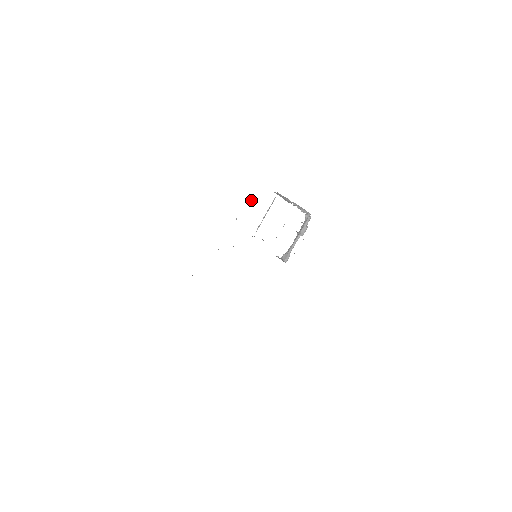
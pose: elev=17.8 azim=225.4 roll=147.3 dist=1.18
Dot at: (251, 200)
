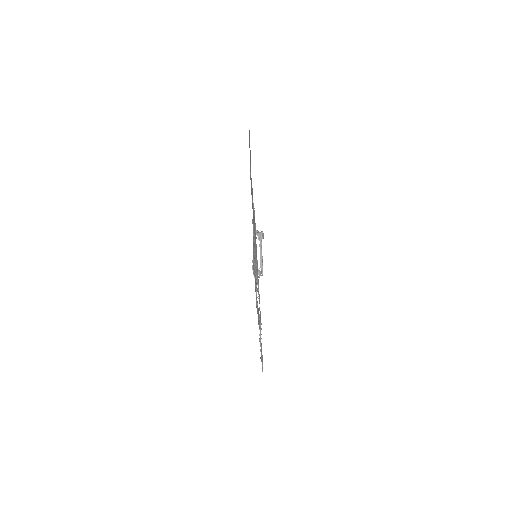
Dot at: (256, 289)
